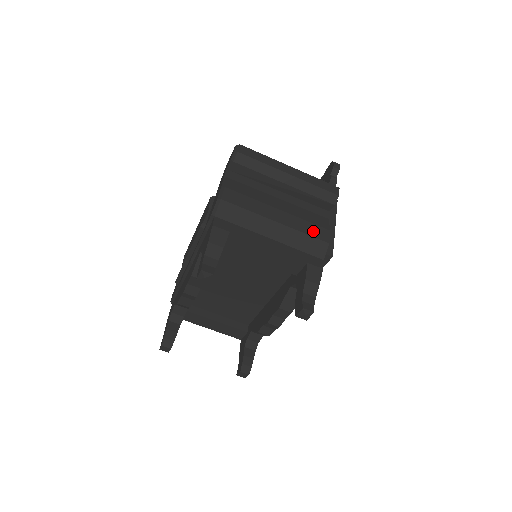
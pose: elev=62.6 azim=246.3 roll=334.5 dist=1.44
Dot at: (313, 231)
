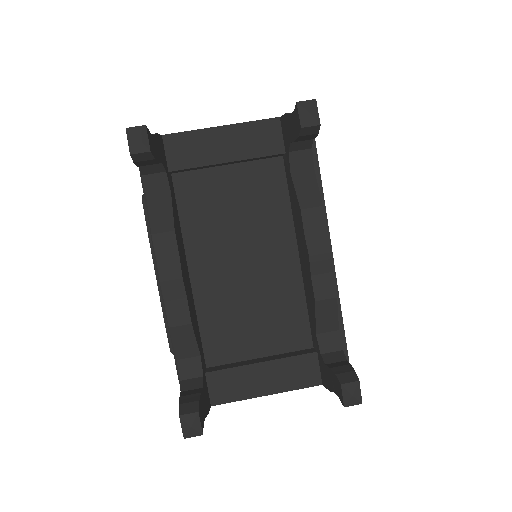
Dot at: occluded
